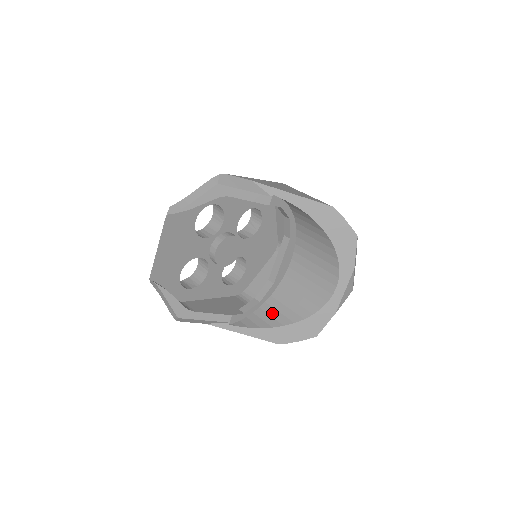
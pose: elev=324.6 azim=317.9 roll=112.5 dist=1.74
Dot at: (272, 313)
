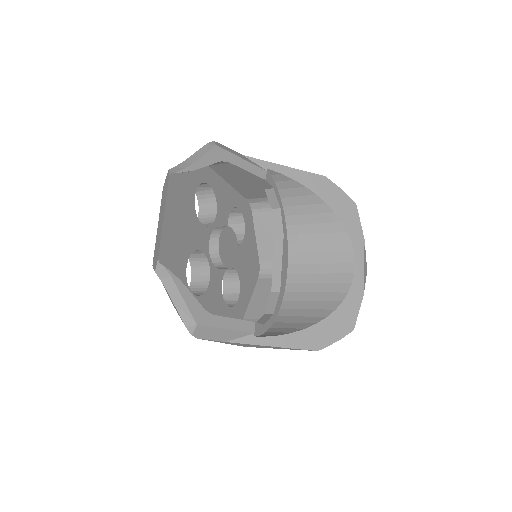
Dot at: (293, 320)
